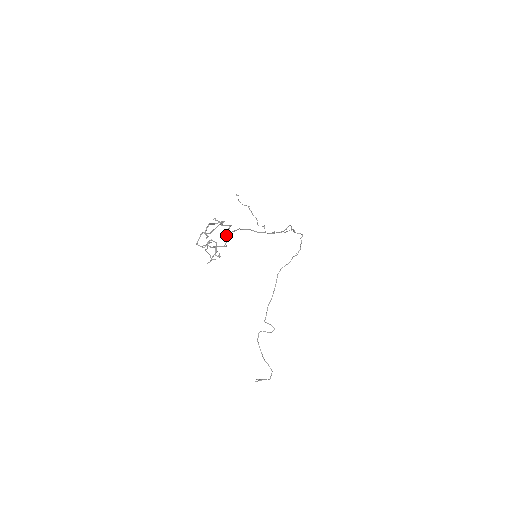
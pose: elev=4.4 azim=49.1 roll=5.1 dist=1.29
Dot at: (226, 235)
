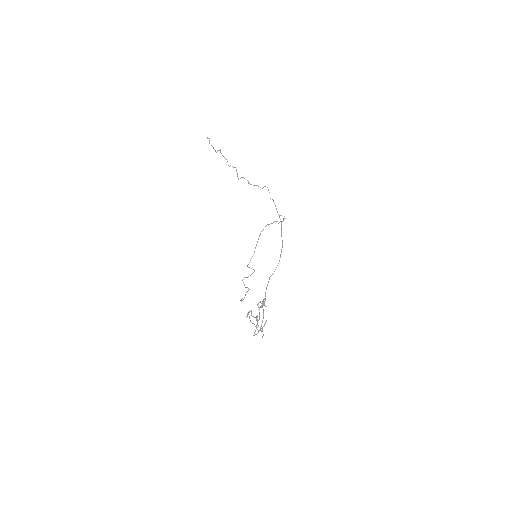
Dot at: occluded
